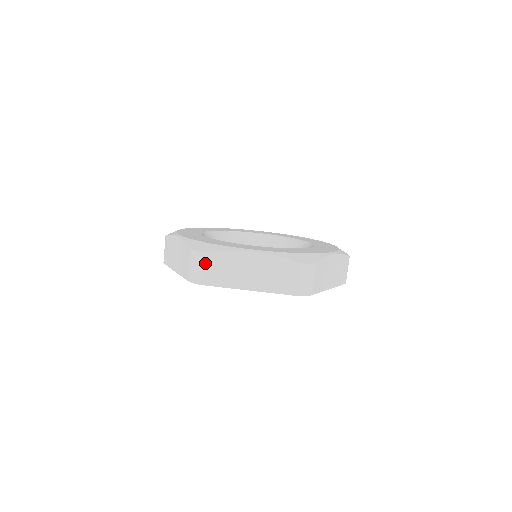
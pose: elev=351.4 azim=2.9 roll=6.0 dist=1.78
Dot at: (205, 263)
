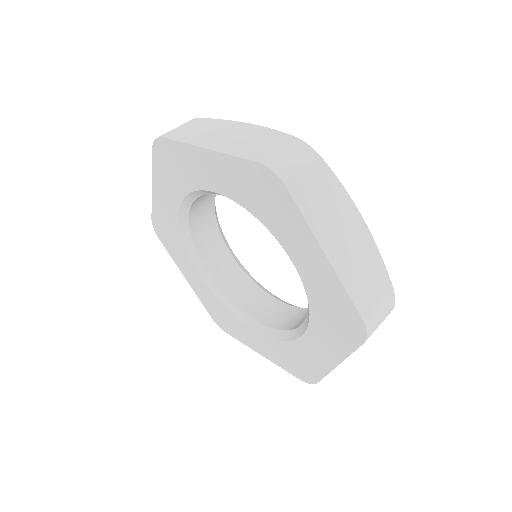
Dot at: (310, 166)
